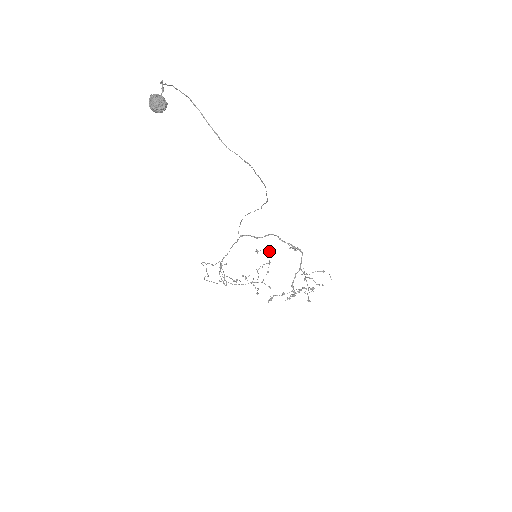
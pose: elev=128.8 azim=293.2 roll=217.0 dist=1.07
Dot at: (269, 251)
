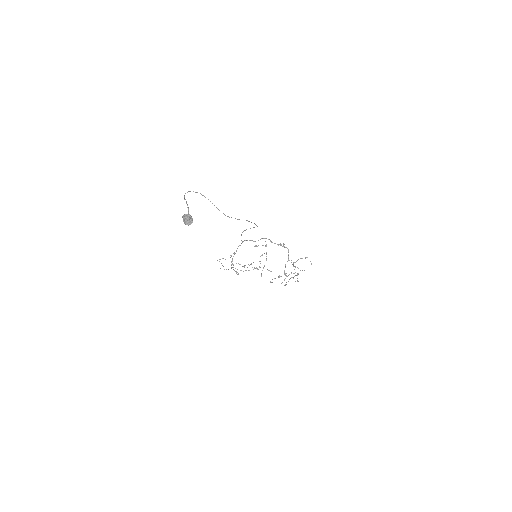
Dot at: (265, 245)
